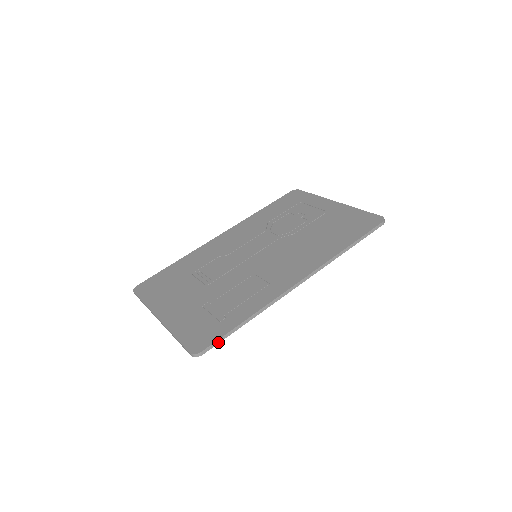
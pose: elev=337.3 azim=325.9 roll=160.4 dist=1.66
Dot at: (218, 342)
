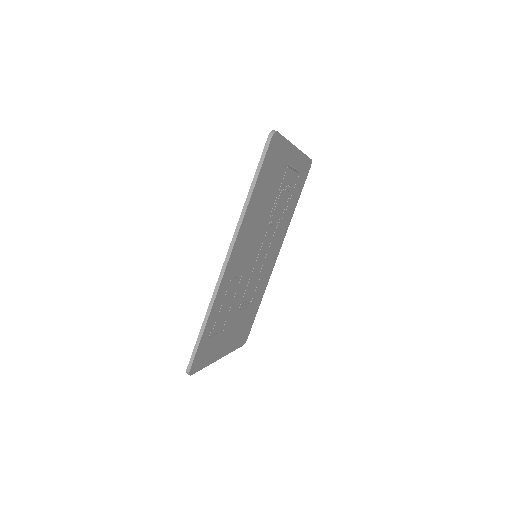
Dot at: (195, 354)
